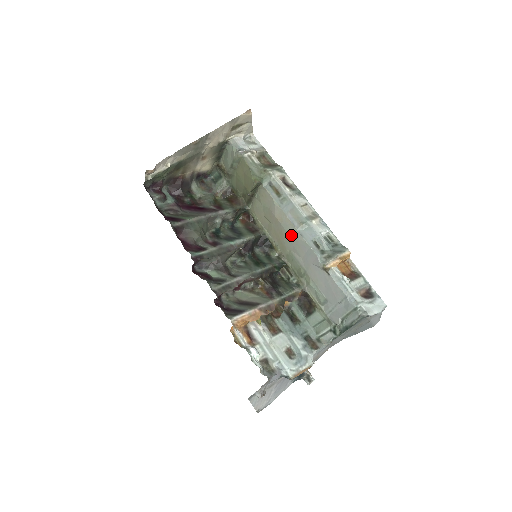
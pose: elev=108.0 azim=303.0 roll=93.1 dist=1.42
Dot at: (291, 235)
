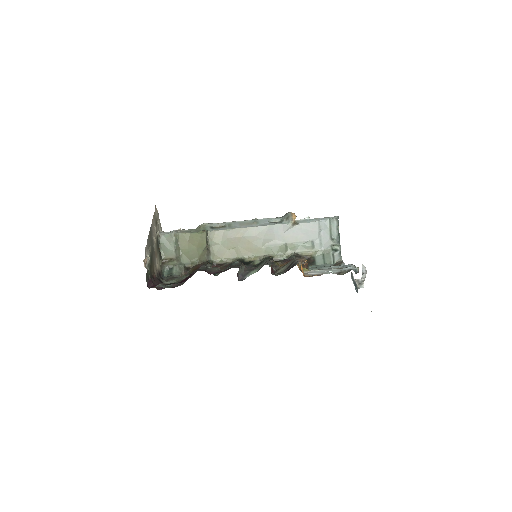
Dot at: (256, 234)
